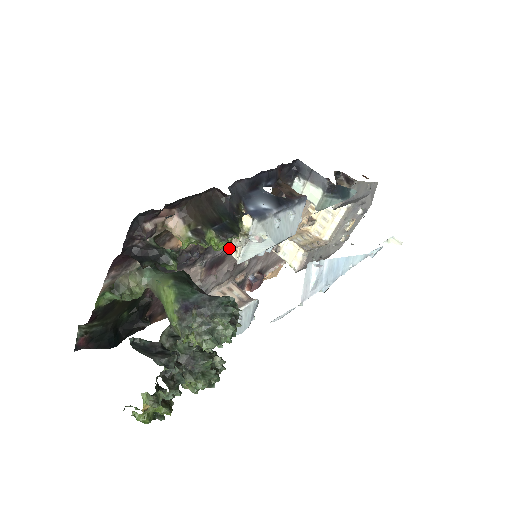
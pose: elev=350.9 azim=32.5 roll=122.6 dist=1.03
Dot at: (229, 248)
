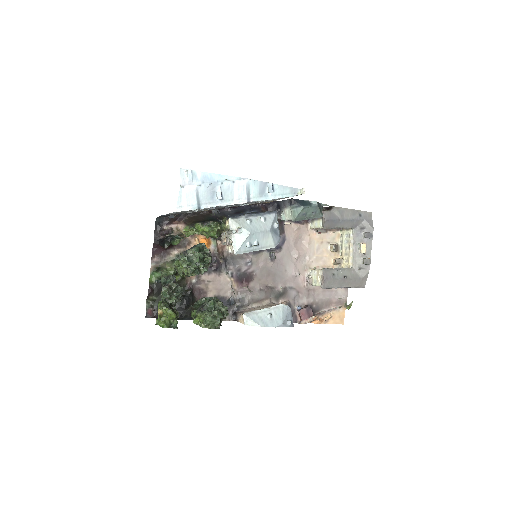
Dot at: occluded
